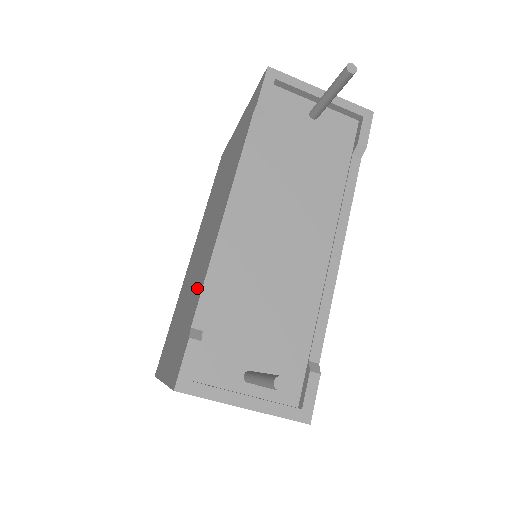
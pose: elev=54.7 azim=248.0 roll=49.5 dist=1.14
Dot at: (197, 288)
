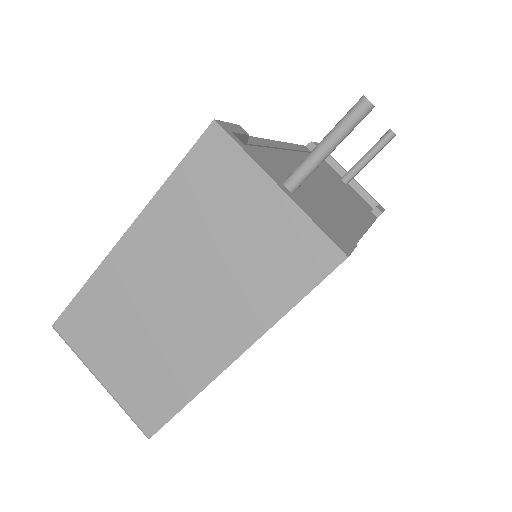
Dot at: occluded
